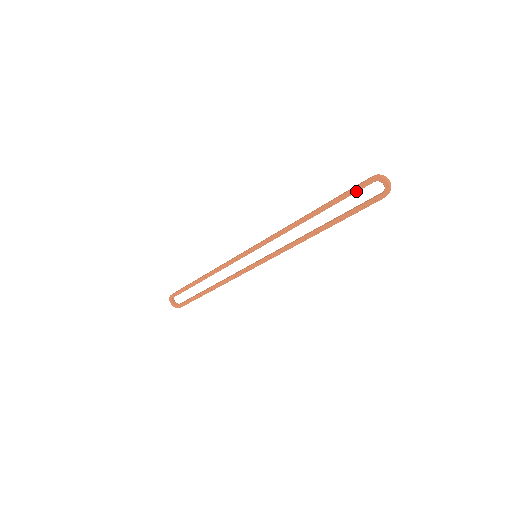
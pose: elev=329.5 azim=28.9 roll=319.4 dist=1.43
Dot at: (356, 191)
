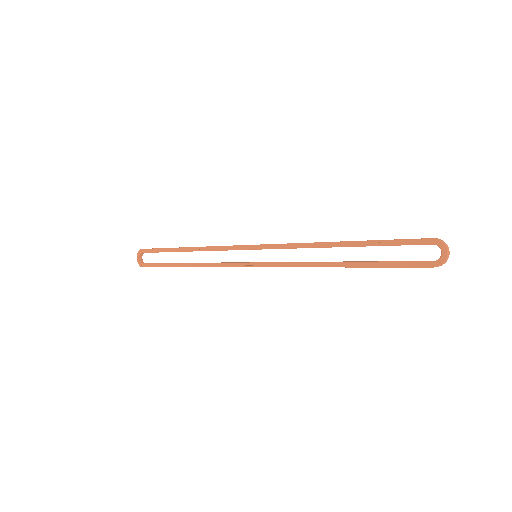
Dot at: (407, 244)
